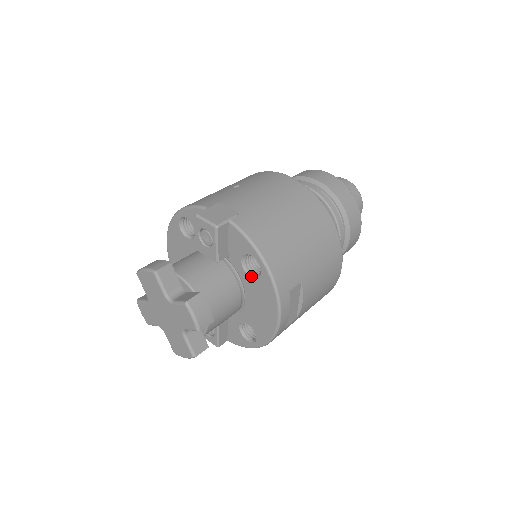
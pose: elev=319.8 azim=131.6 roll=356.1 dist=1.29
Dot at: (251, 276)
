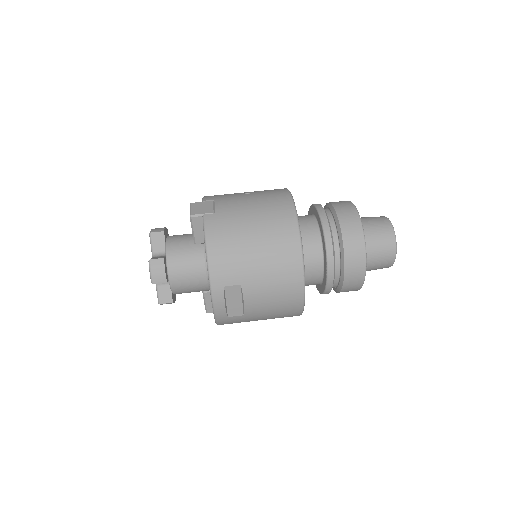
Dot at: occluded
